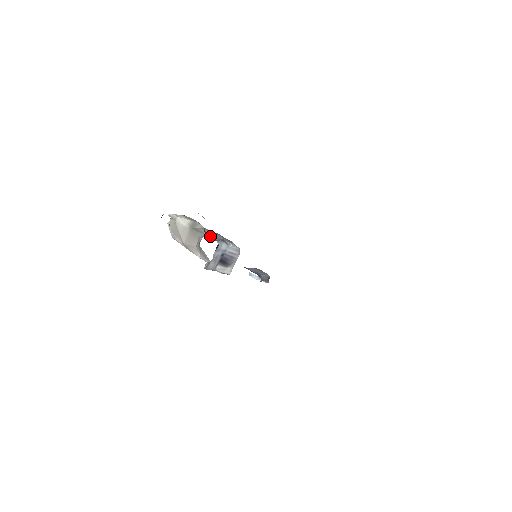
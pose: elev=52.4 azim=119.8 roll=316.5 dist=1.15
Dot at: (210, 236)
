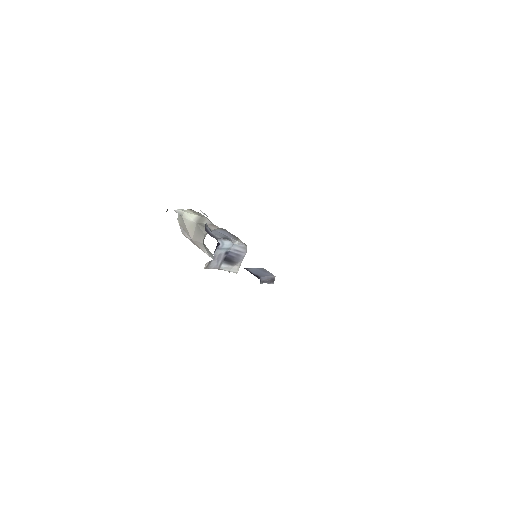
Dot at: (211, 234)
